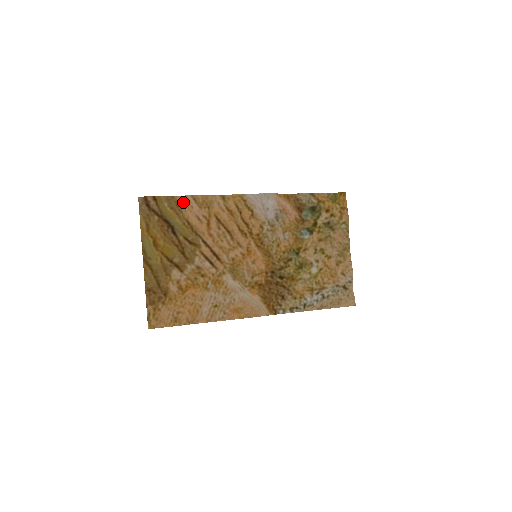
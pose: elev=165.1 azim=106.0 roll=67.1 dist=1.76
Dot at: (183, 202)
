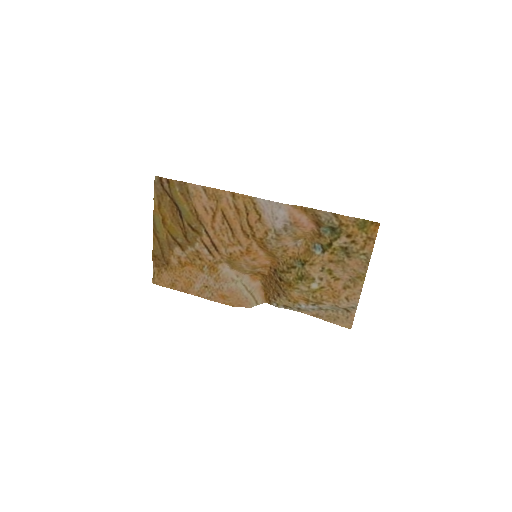
Dot at: (193, 191)
